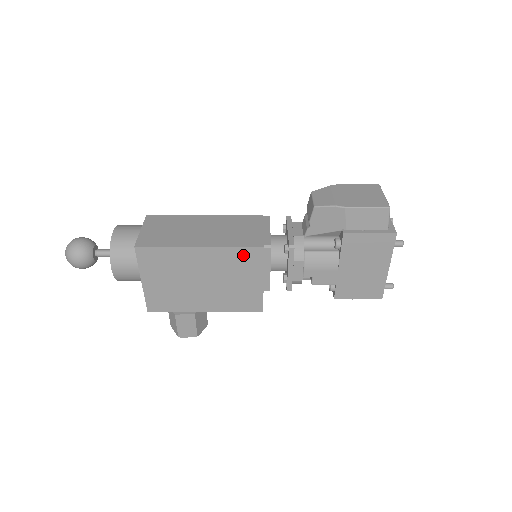
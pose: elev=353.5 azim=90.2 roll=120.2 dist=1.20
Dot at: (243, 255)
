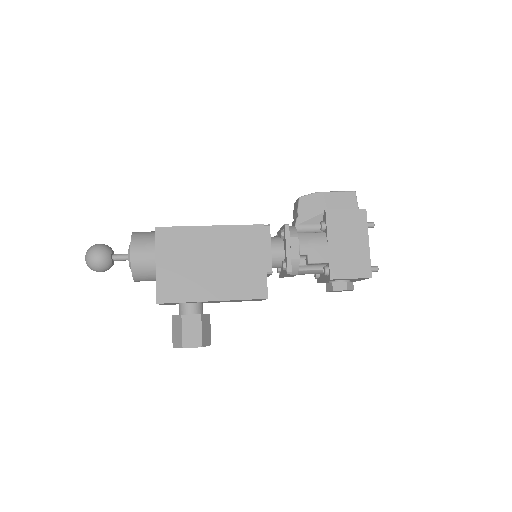
Dot at: (247, 233)
